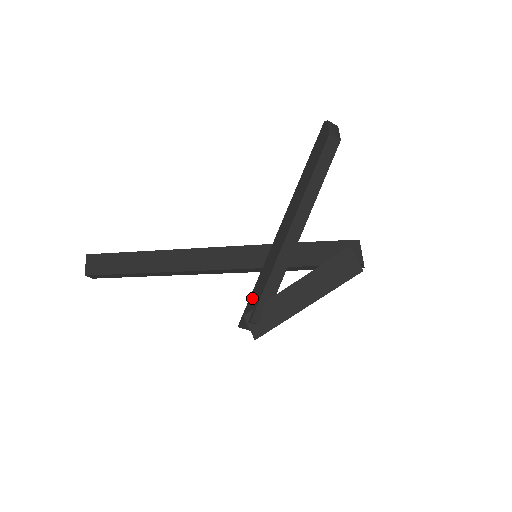
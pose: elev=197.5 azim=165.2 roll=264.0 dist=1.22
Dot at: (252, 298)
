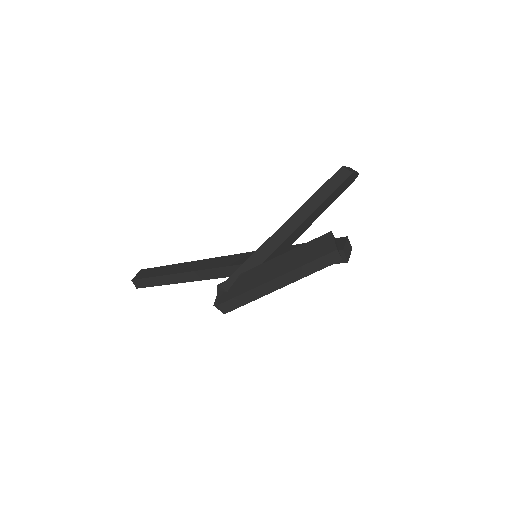
Dot at: occluded
